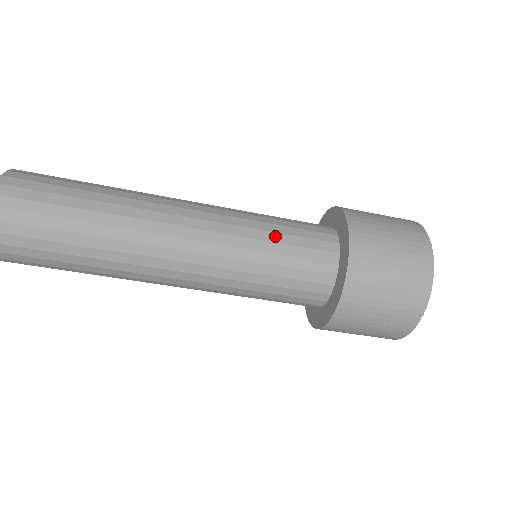
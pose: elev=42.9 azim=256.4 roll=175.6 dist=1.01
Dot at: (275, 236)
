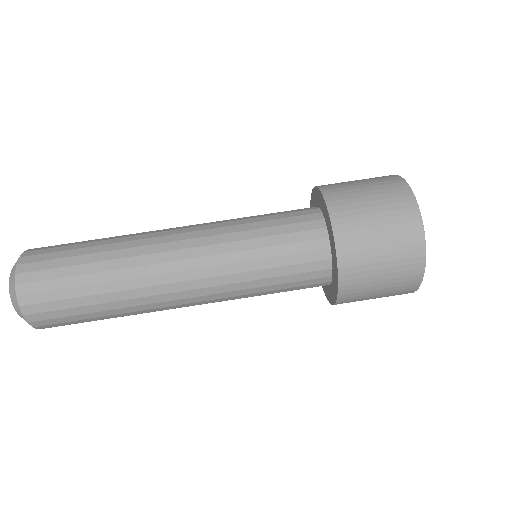
Dot at: occluded
